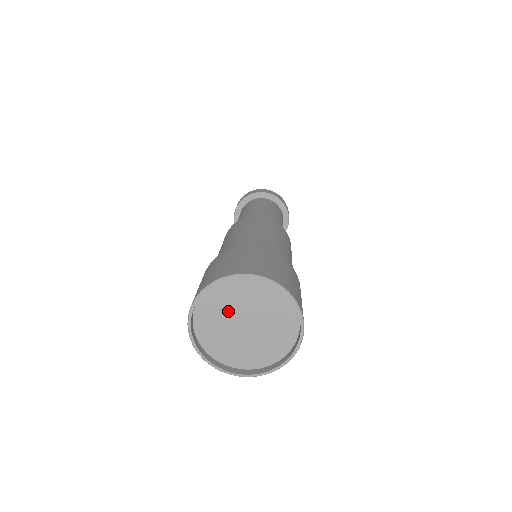
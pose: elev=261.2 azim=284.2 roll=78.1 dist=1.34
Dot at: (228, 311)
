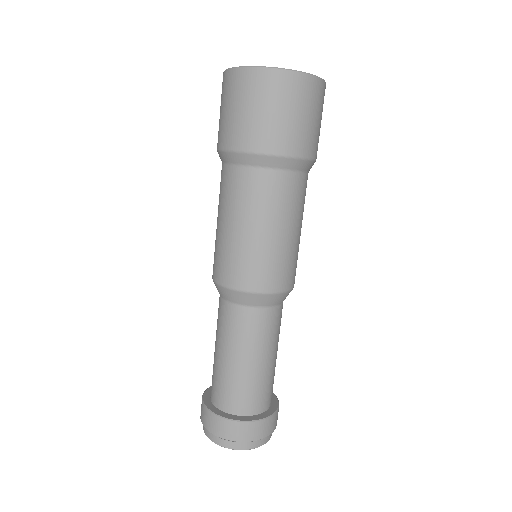
Dot at: occluded
